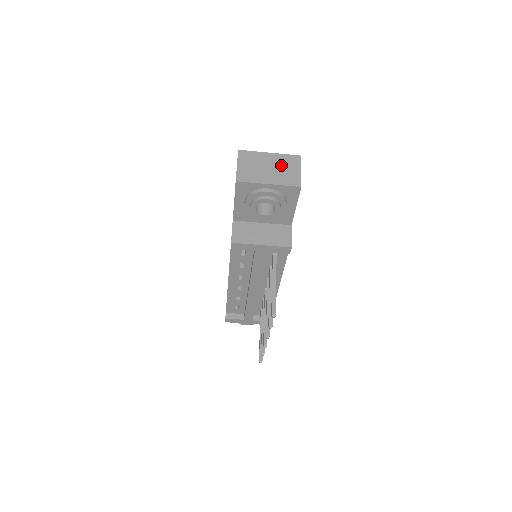
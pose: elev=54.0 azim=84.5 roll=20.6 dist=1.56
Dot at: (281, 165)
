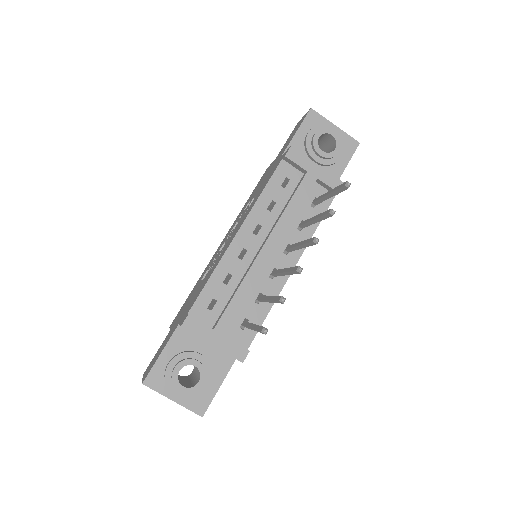
Dot at: occluded
